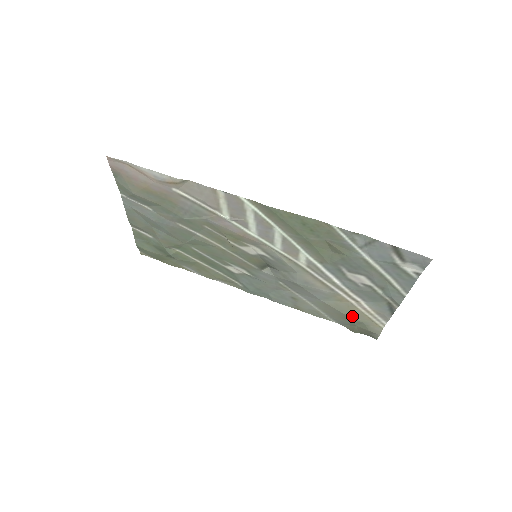
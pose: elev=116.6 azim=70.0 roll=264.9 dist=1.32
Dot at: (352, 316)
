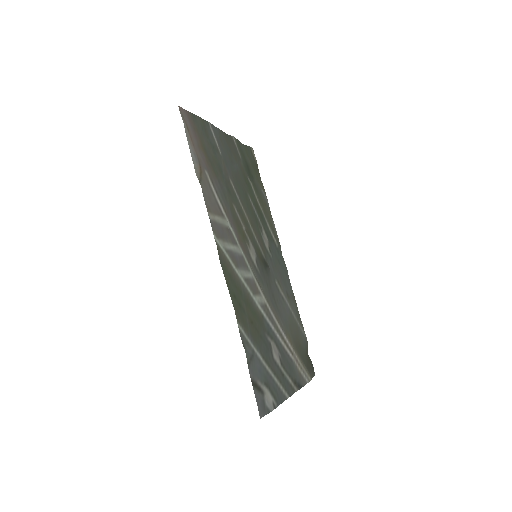
Dot at: (298, 351)
